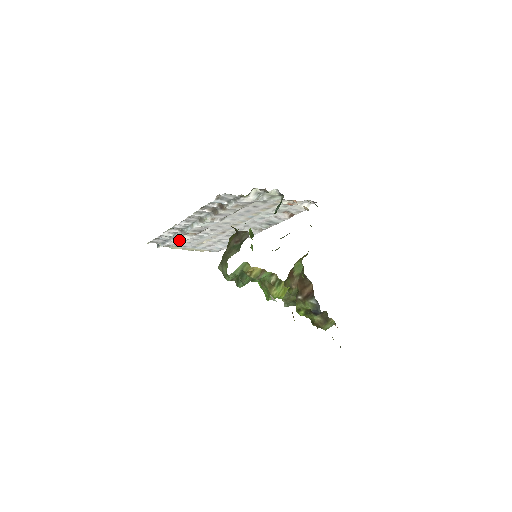
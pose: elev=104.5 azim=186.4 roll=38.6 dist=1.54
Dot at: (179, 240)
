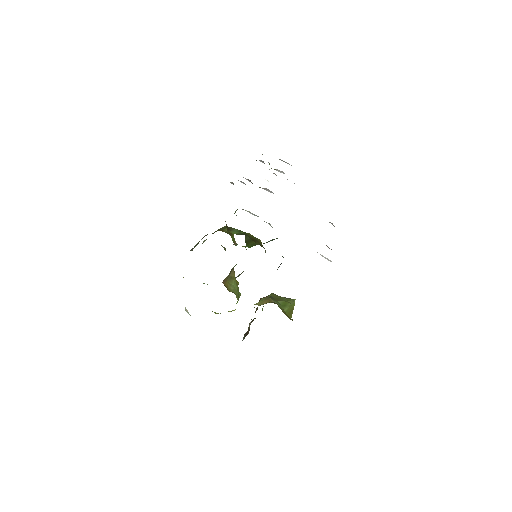
Dot at: occluded
